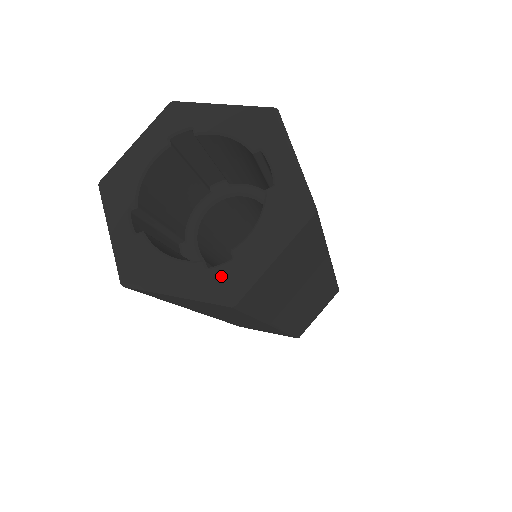
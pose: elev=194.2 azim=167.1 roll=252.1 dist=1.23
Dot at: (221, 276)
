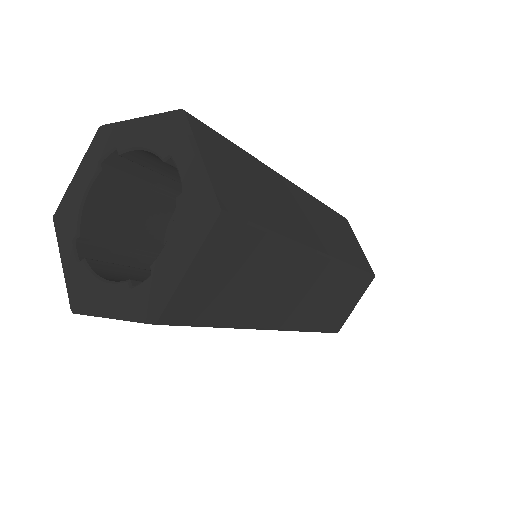
Dot at: (142, 294)
